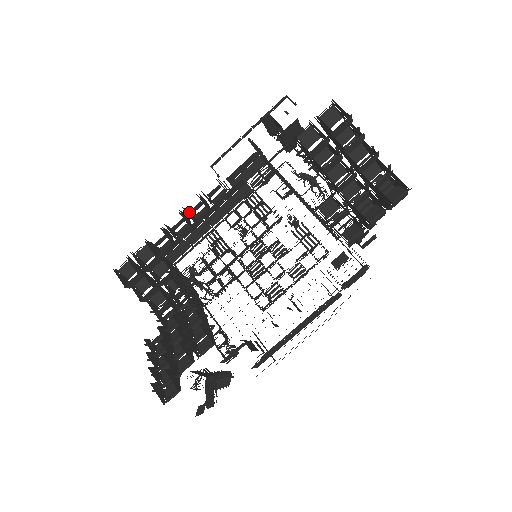
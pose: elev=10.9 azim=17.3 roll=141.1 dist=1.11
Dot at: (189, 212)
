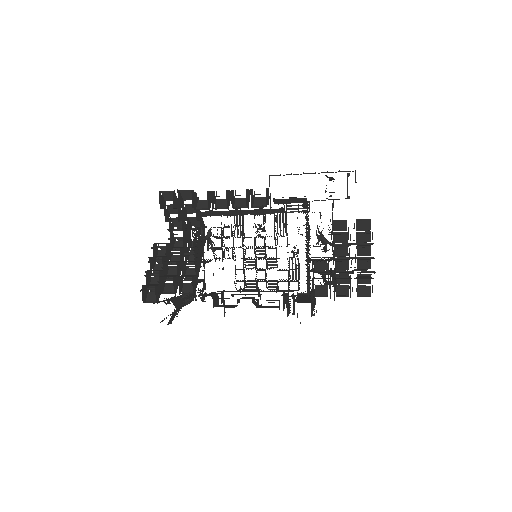
Dot at: (233, 195)
